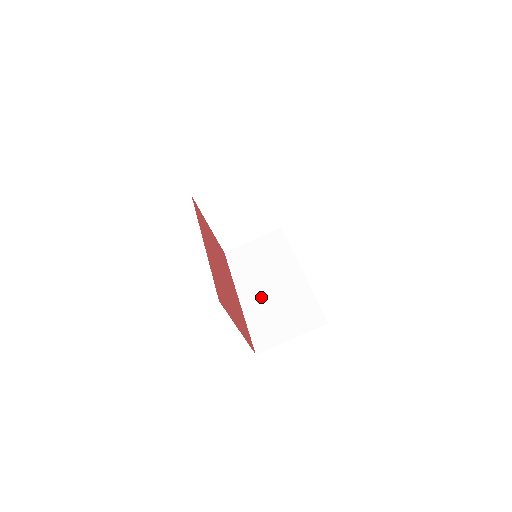
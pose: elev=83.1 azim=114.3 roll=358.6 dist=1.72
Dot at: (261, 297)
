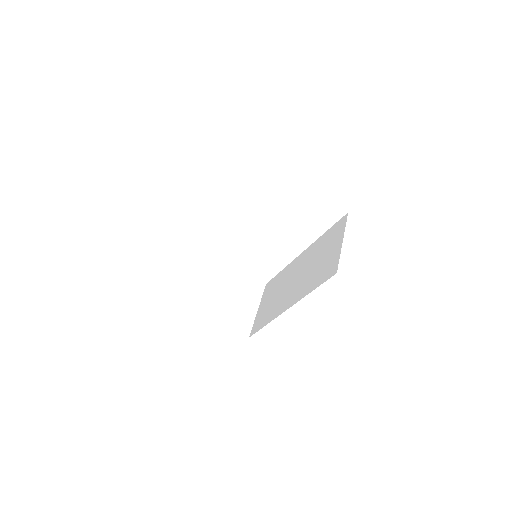
Dot at: (299, 285)
